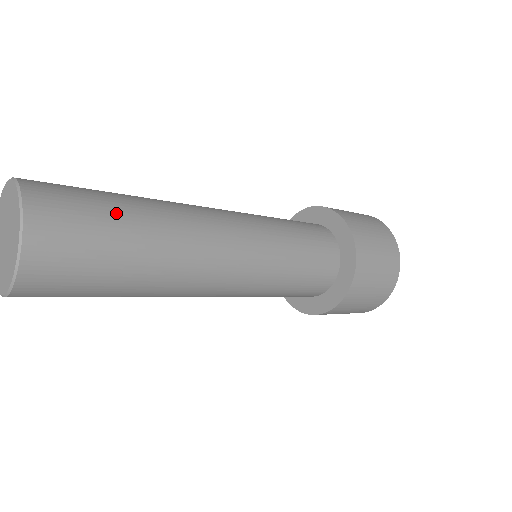
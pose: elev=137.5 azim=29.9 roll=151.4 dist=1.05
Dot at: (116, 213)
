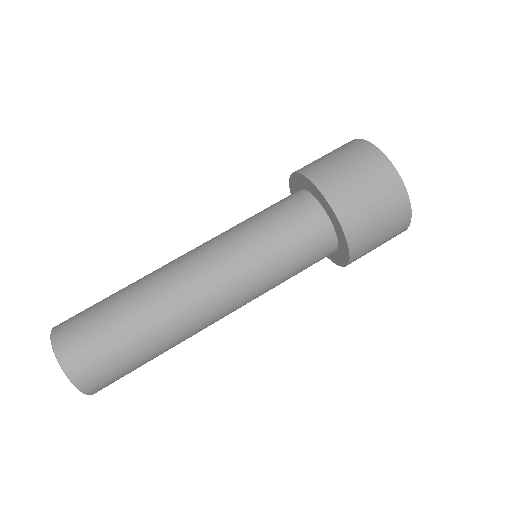
Dot at: (106, 305)
